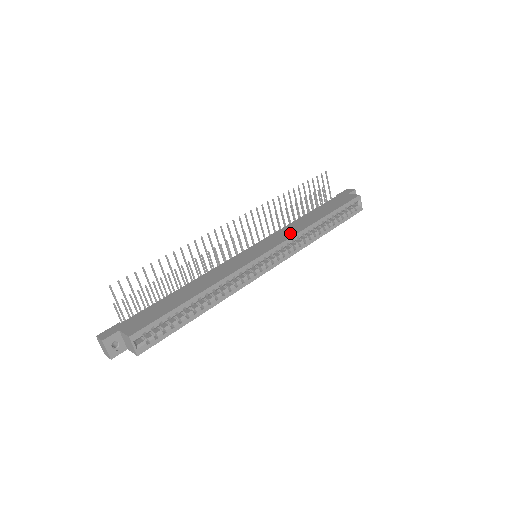
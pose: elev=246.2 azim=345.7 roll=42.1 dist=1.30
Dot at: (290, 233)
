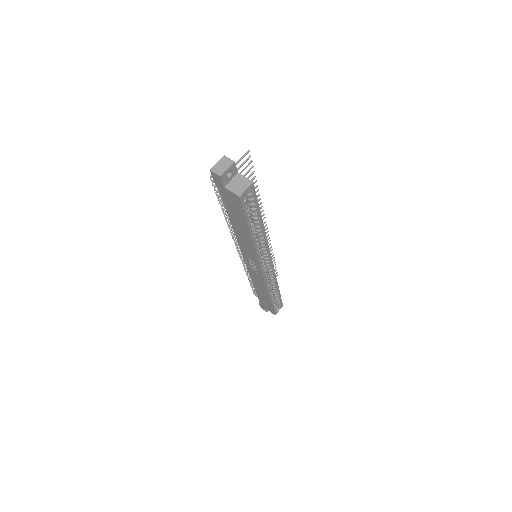
Dot at: occluded
